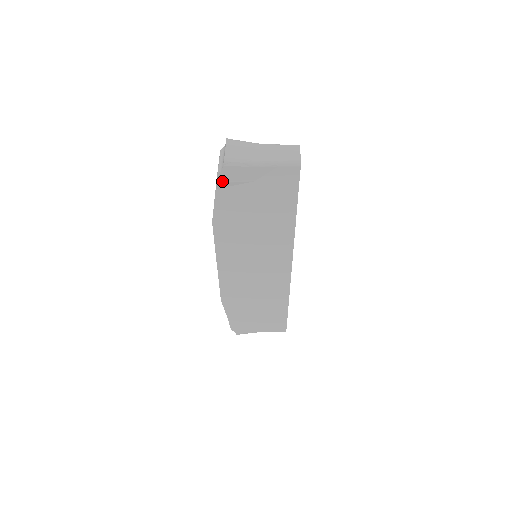
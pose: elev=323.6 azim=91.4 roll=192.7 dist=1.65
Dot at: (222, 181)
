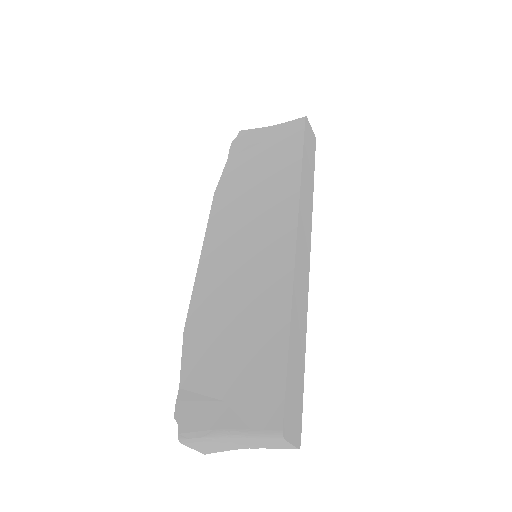
Dot at: (235, 147)
